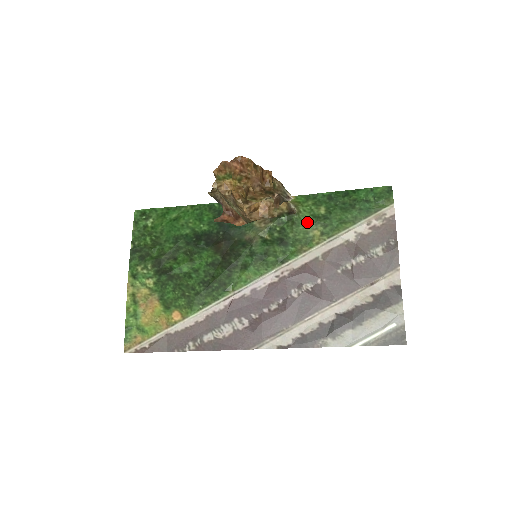
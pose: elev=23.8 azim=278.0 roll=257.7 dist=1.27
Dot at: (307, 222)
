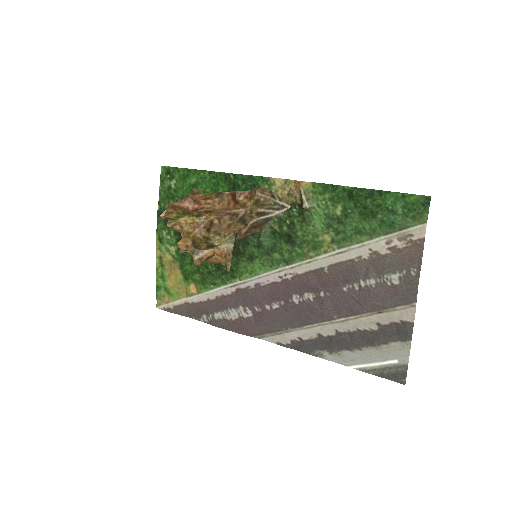
Dot at: (318, 222)
